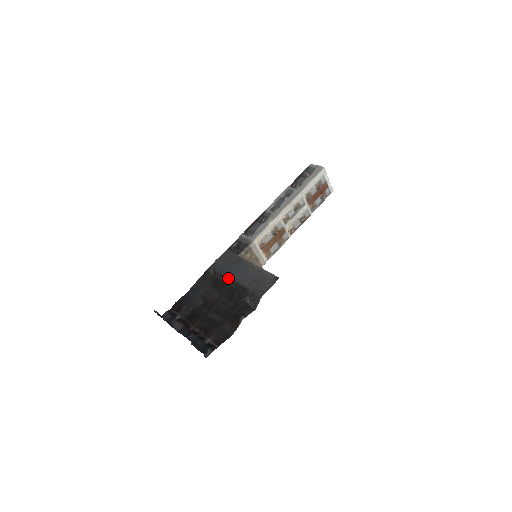
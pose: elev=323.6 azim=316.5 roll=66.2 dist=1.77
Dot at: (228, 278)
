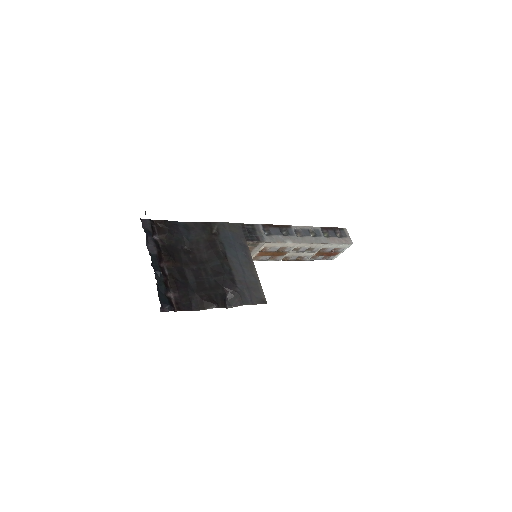
Dot at: (226, 253)
